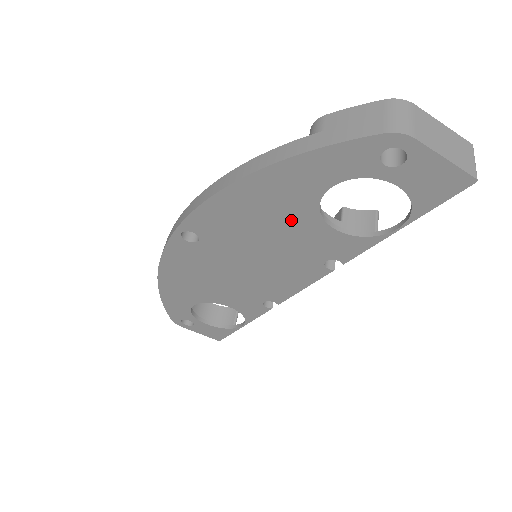
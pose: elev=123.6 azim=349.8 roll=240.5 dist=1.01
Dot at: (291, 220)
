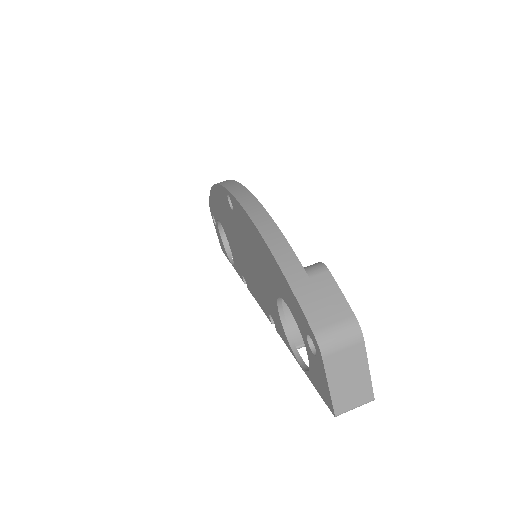
Dot at: (267, 278)
